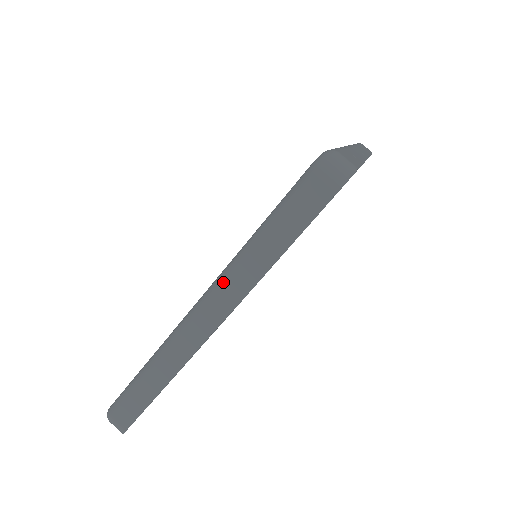
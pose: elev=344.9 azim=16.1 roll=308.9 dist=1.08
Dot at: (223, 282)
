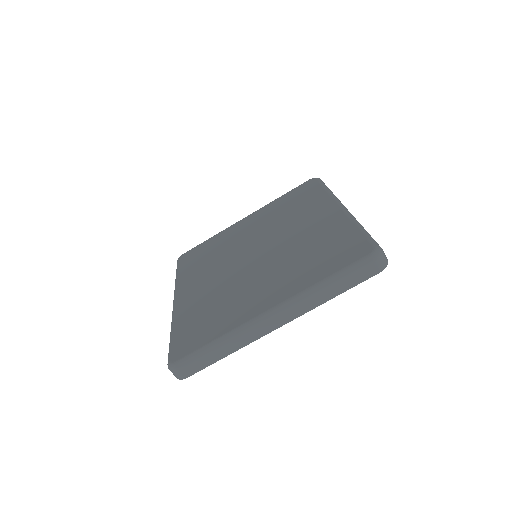
Dot at: (297, 303)
